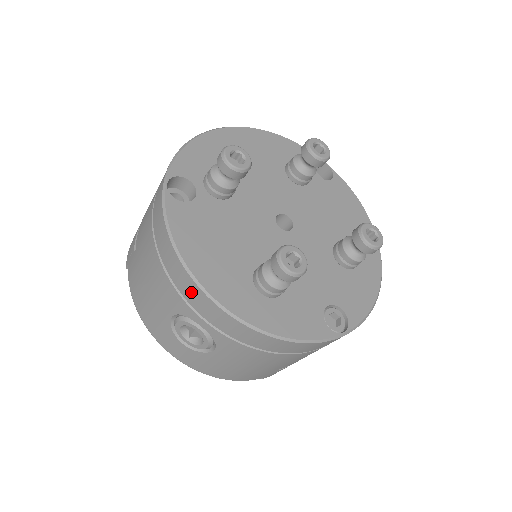
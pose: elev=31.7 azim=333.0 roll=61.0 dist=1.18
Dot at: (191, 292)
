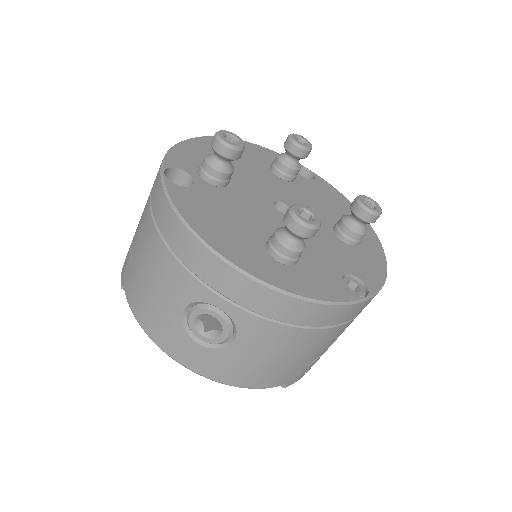
Dot at: (206, 265)
